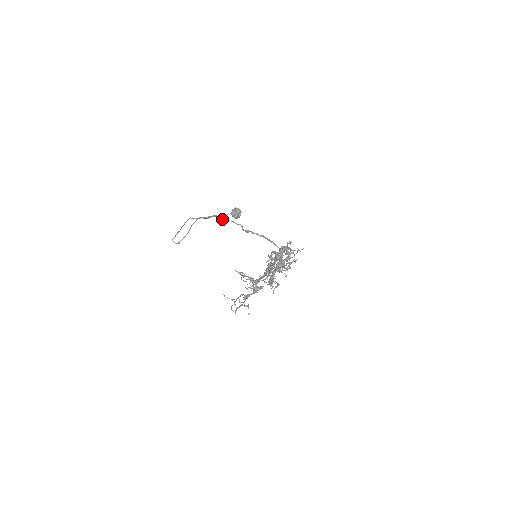
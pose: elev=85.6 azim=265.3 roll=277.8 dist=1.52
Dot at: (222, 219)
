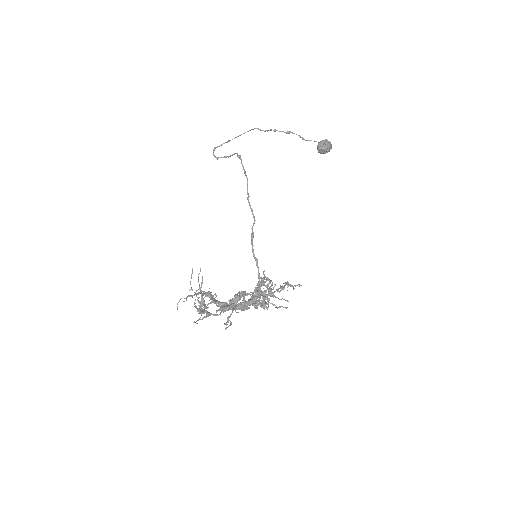
Dot at: (247, 192)
